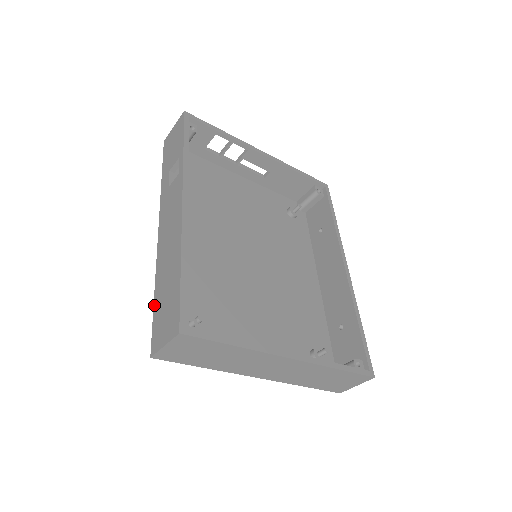
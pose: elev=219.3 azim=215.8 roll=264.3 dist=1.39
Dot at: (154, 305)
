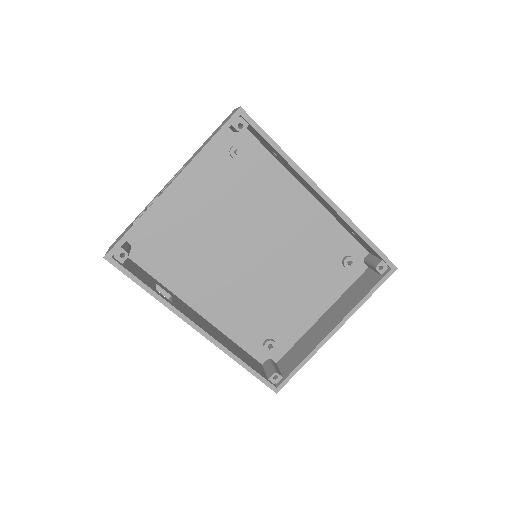
Dot at: occluded
